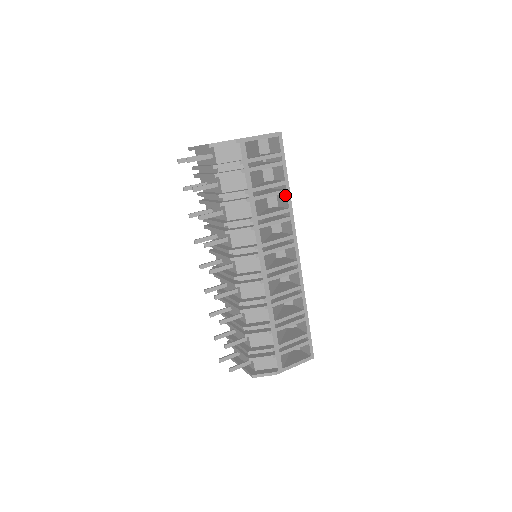
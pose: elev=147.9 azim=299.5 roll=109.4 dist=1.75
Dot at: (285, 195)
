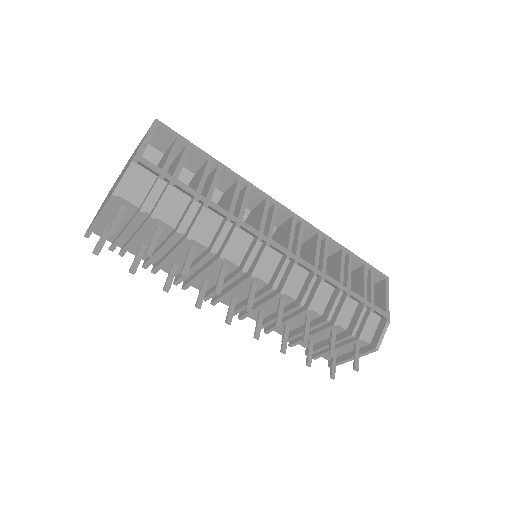
Dot at: (222, 172)
